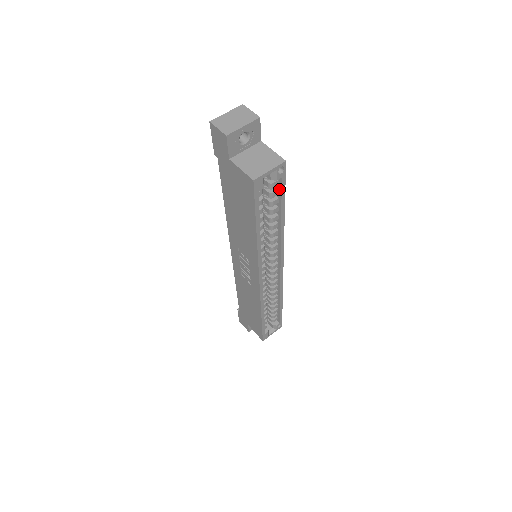
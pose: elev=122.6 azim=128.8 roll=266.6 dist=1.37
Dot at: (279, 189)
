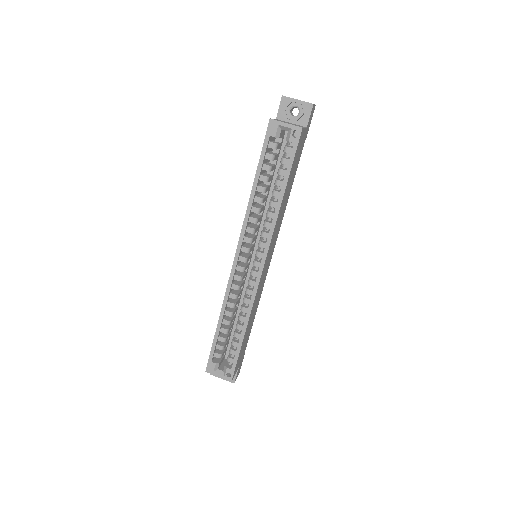
Dot at: (290, 159)
